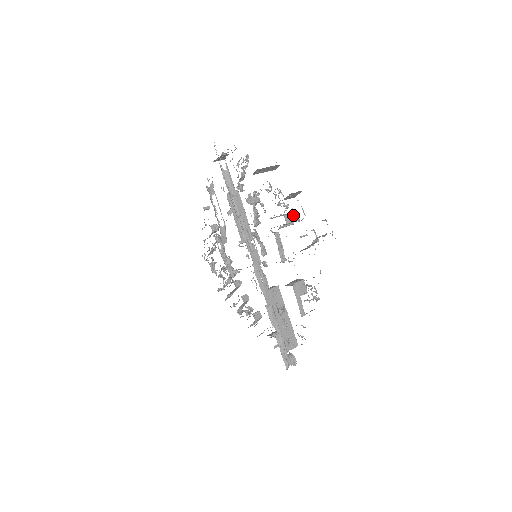
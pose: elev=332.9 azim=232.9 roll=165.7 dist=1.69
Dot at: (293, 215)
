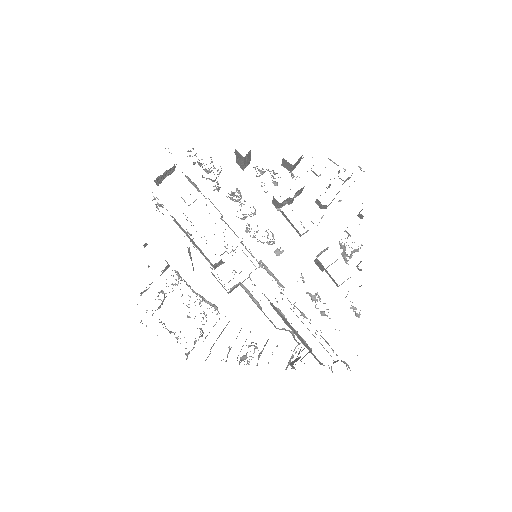
Dot at: occluded
